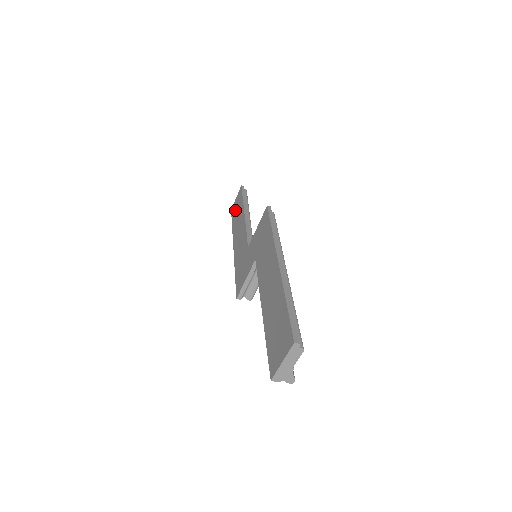
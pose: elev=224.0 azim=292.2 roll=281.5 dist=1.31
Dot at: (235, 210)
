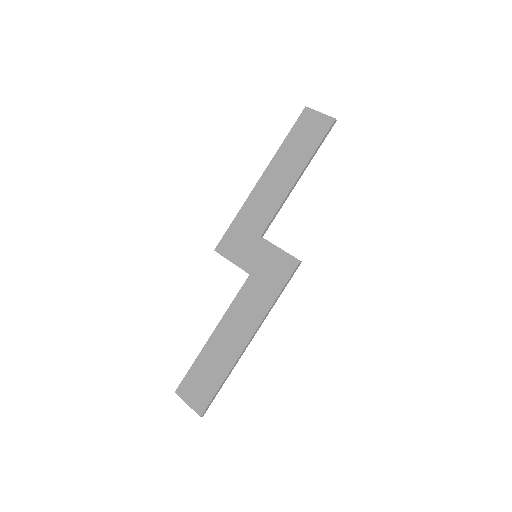
Dot at: (304, 130)
